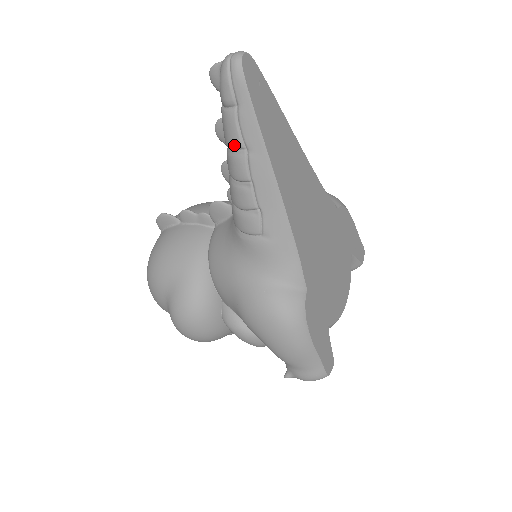
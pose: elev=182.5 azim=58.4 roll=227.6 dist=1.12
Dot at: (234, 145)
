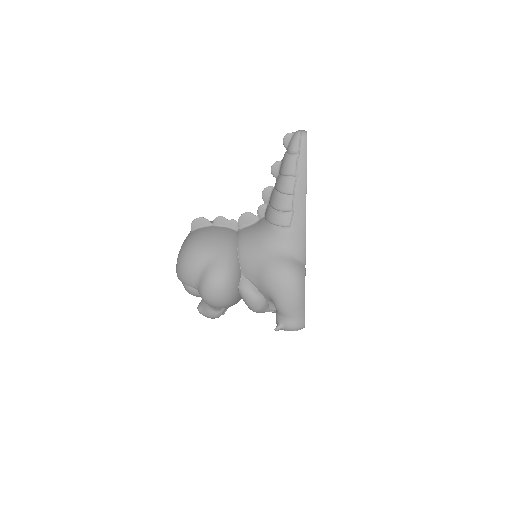
Dot at: (290, 173)
